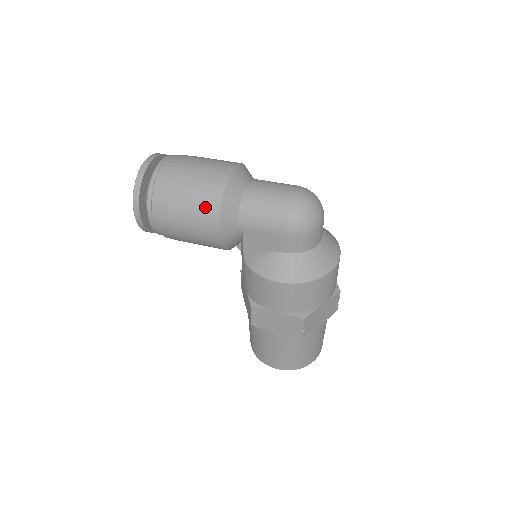
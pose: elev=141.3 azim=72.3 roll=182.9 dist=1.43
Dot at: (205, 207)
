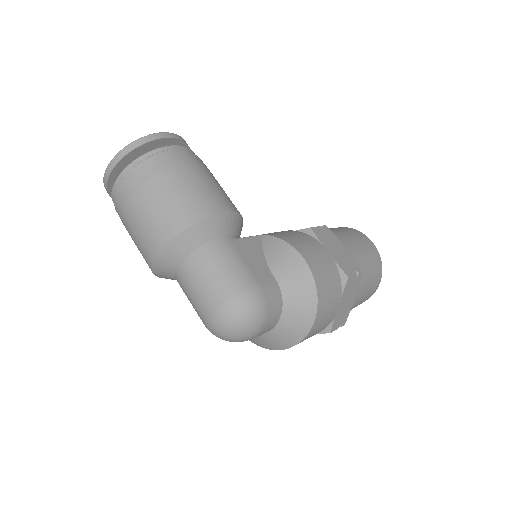
Dot at: occluded
